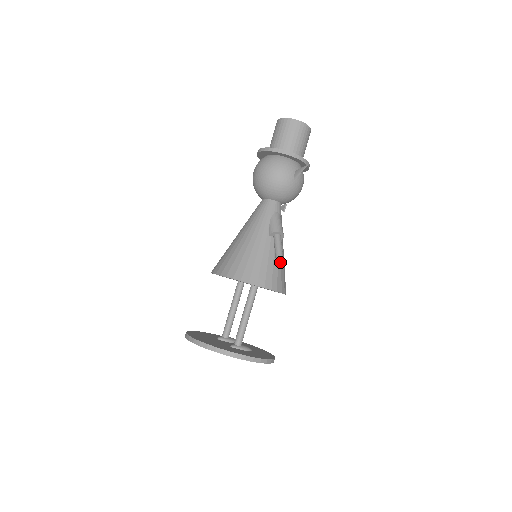
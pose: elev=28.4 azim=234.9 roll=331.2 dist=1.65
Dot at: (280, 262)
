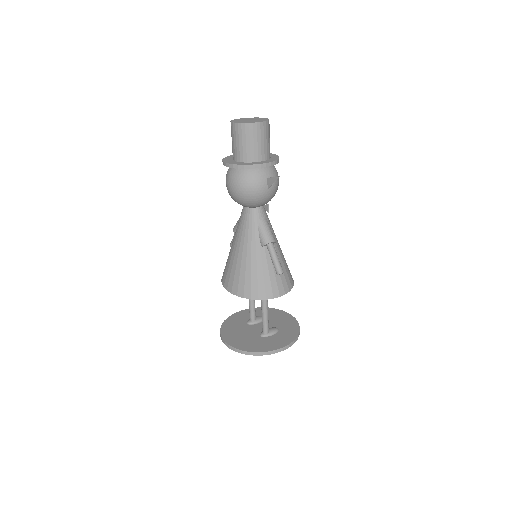
Dot at: occluded
